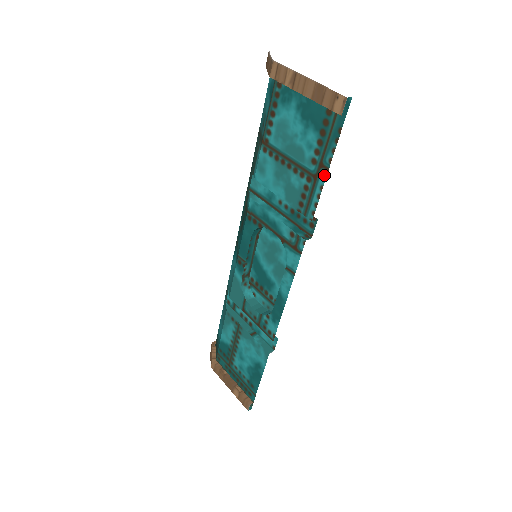
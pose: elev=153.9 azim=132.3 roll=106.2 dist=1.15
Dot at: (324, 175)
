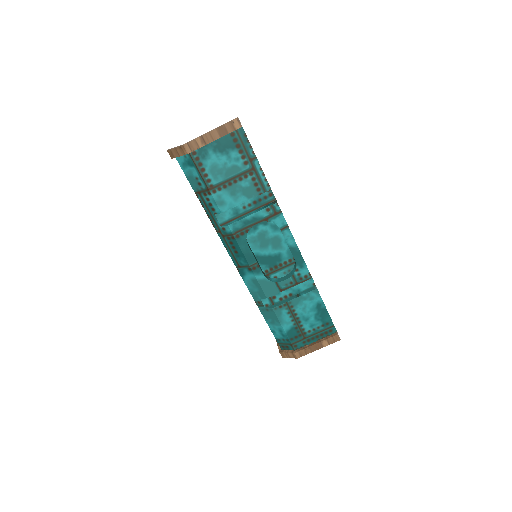
Dot at: (257, 162)
